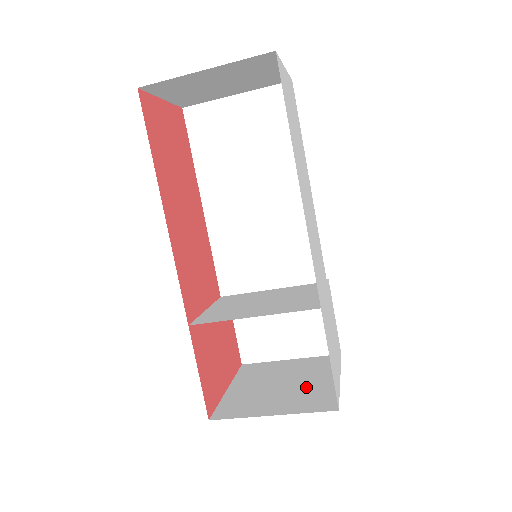
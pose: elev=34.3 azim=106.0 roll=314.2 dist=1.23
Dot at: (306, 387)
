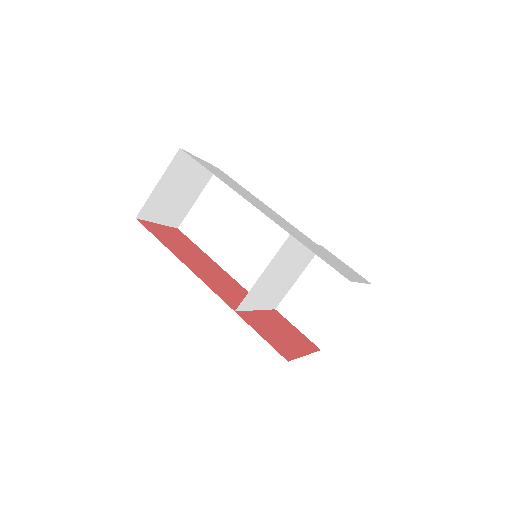
Dot at: occluded
